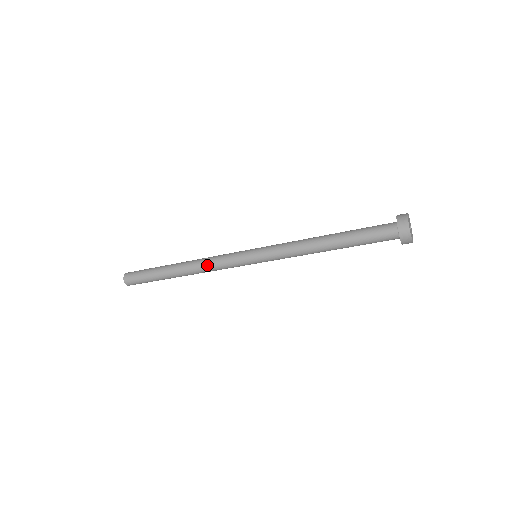
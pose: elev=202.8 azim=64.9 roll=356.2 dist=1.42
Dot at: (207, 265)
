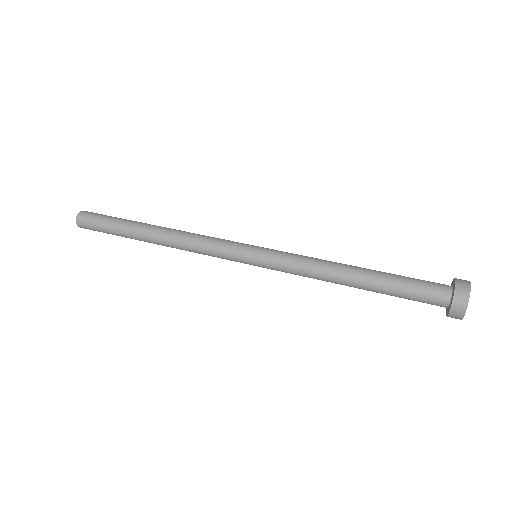
Dot at: (190, 248)
